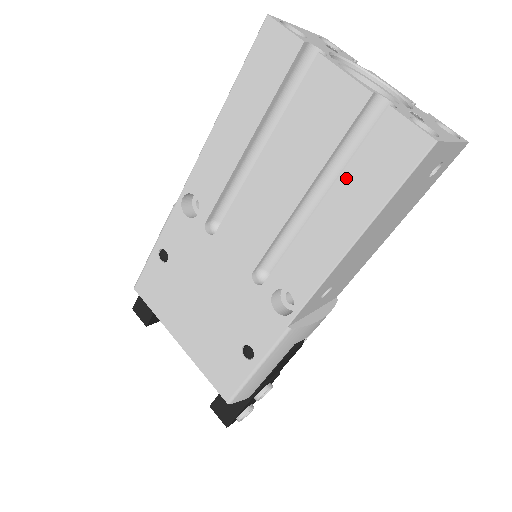
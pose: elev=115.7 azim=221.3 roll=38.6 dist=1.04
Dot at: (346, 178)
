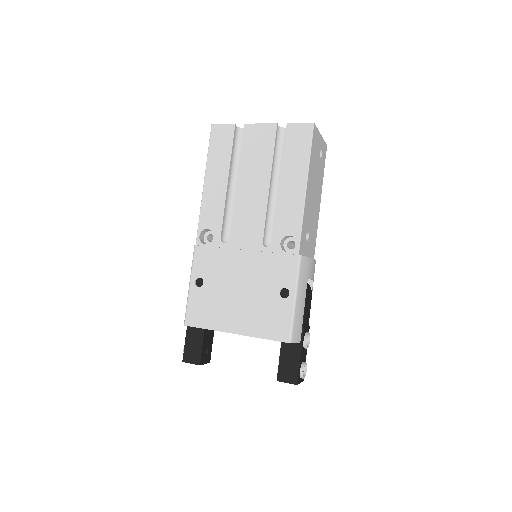
Dot at: (286, 161)
